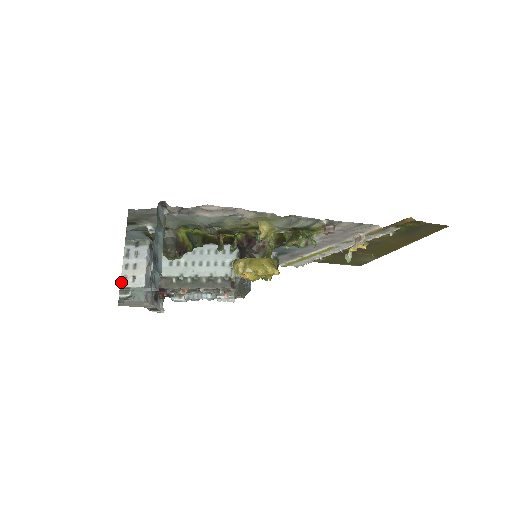
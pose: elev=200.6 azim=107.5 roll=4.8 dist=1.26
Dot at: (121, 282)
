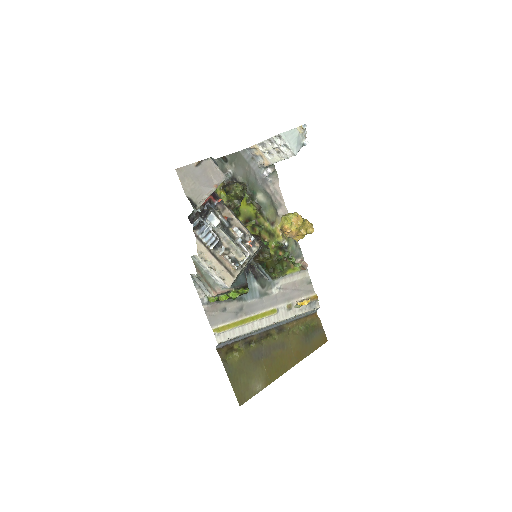
Dot at: occluded
